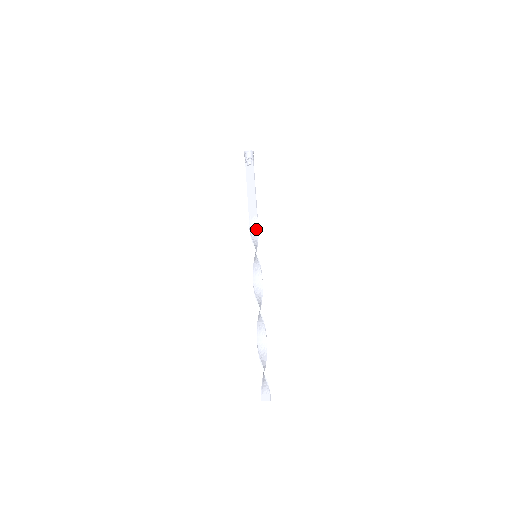
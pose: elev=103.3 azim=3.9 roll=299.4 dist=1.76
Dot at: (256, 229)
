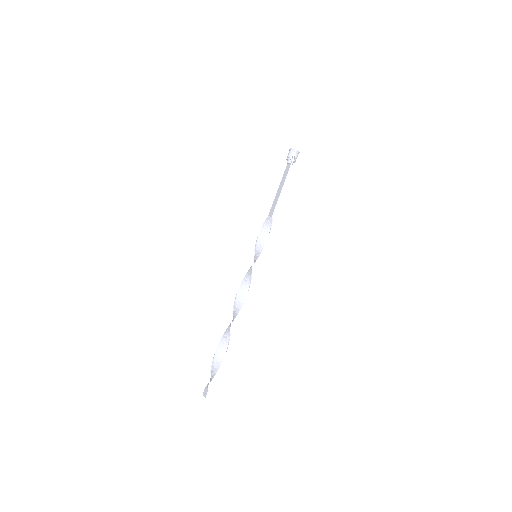
Dot at: (267, 229)
